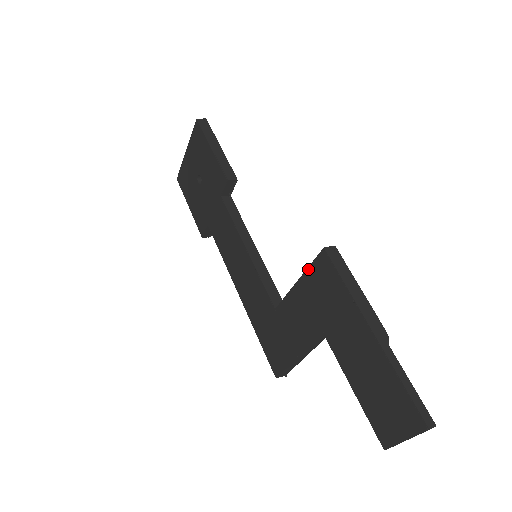
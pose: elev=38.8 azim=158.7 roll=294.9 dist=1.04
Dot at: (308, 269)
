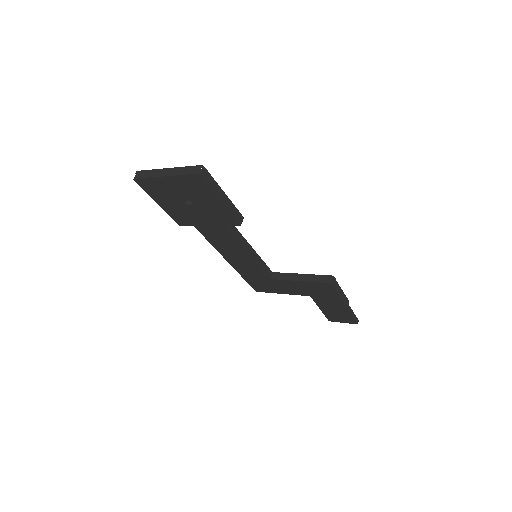
Dot at: (313, 283)
